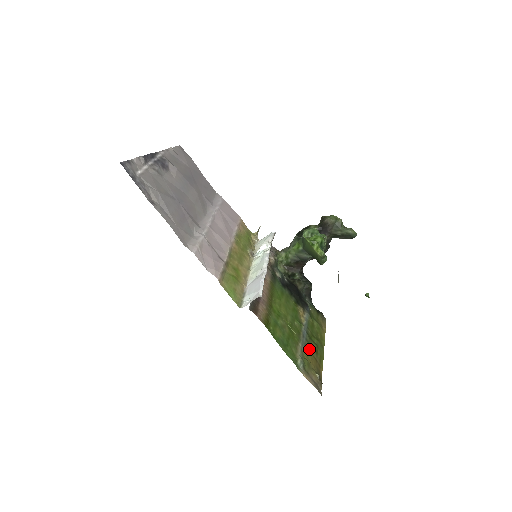
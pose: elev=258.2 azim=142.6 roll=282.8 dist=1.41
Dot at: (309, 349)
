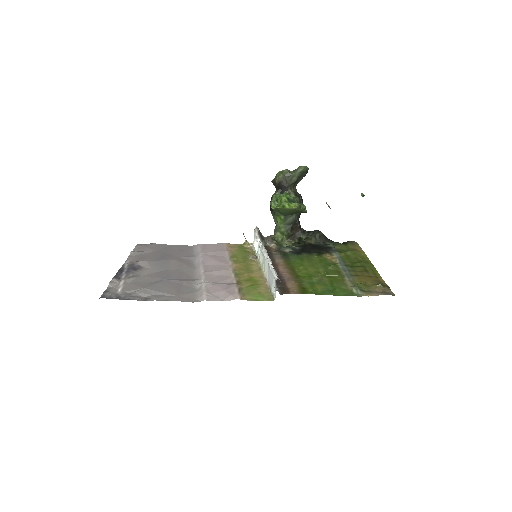
Dot at: (357, 275)
